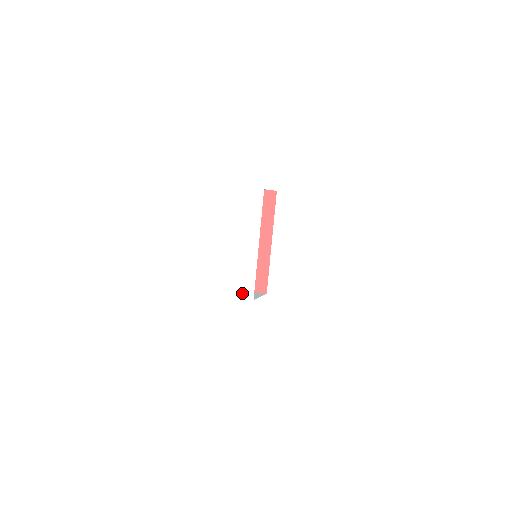
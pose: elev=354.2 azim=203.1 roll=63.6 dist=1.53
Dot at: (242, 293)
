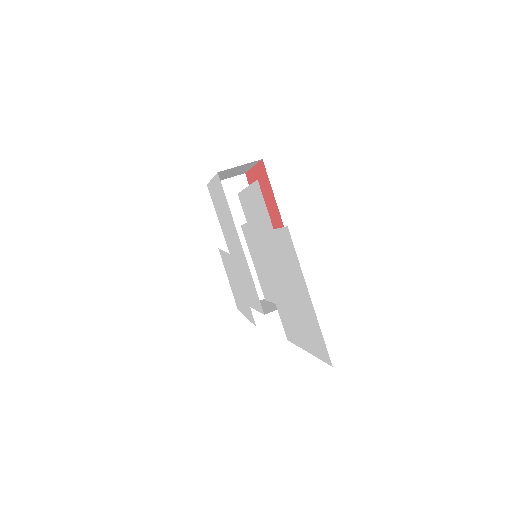
Dot at: (258, 307)
